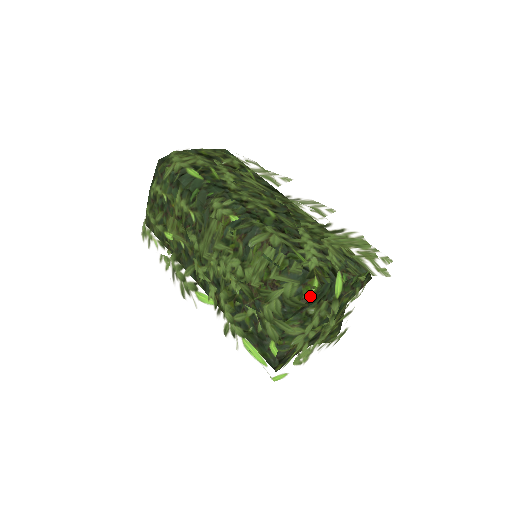
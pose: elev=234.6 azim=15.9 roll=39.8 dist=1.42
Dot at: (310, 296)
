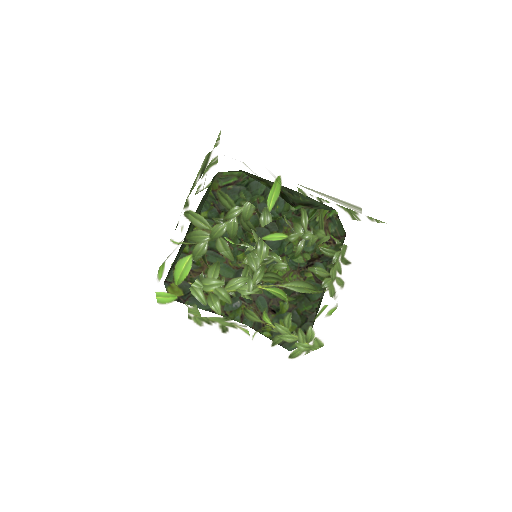
Dot at: occluded
